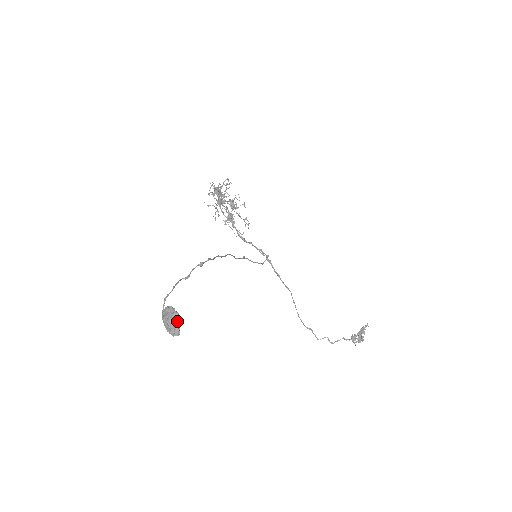
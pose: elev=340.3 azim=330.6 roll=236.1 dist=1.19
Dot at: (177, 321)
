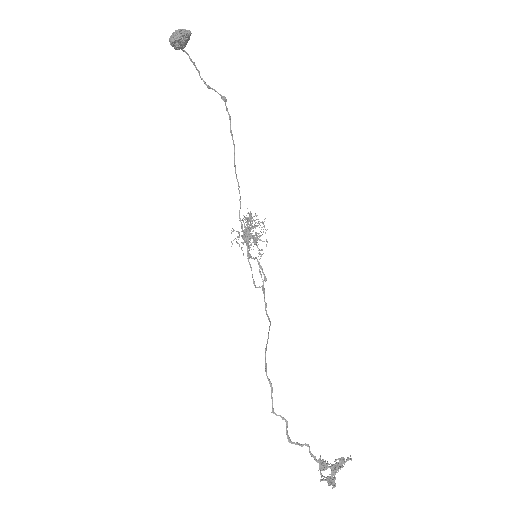
Dot at: (186, 31)
